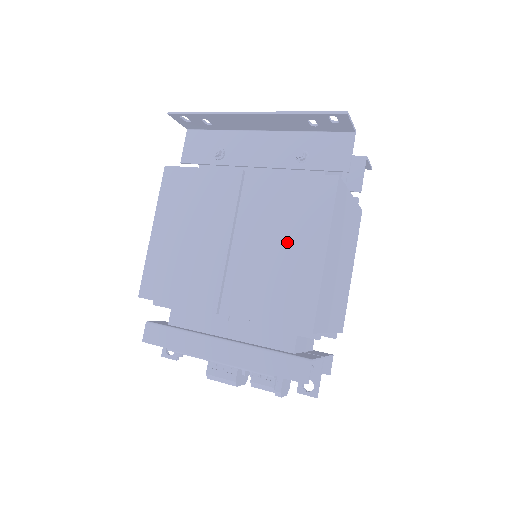
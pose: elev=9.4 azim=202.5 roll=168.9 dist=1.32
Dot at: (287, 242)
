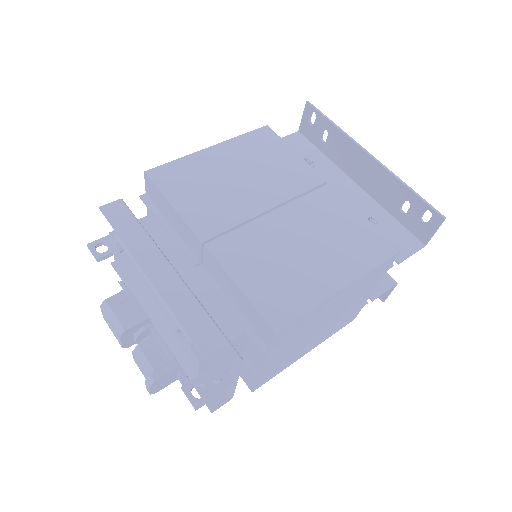
Dot at: (318, 252)
